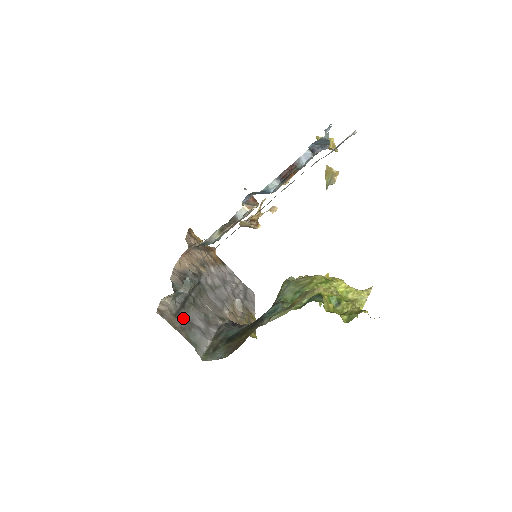
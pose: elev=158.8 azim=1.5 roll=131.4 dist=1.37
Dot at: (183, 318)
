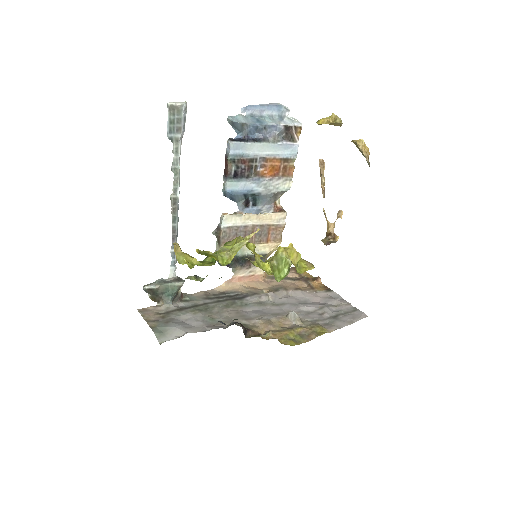
Dot at: (169, 316)
